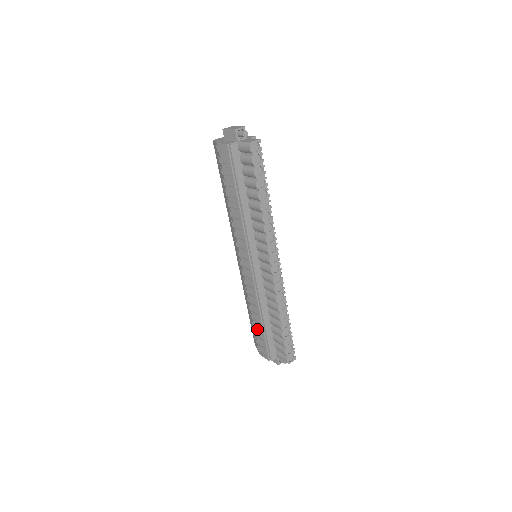
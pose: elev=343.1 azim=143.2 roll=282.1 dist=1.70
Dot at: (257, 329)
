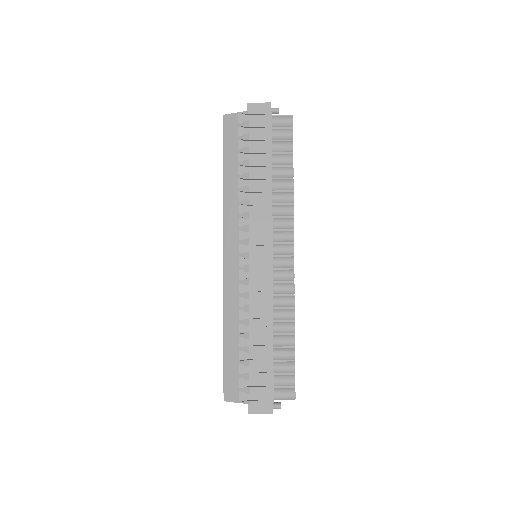
Dot at: (253, 359)
